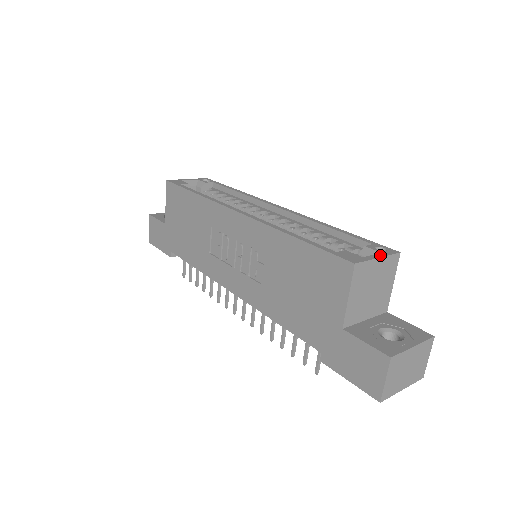
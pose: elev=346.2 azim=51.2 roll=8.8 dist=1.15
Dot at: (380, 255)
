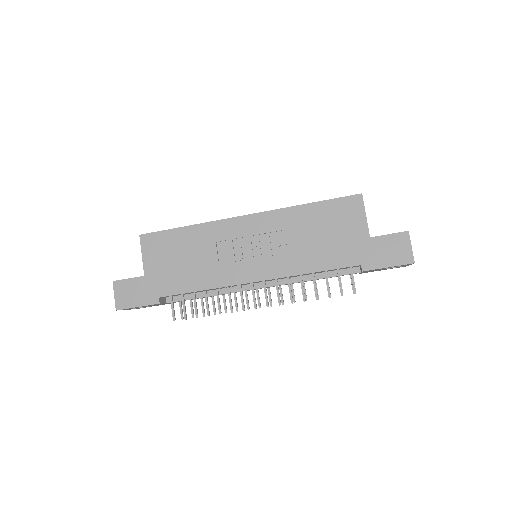
Dot at: occluded
